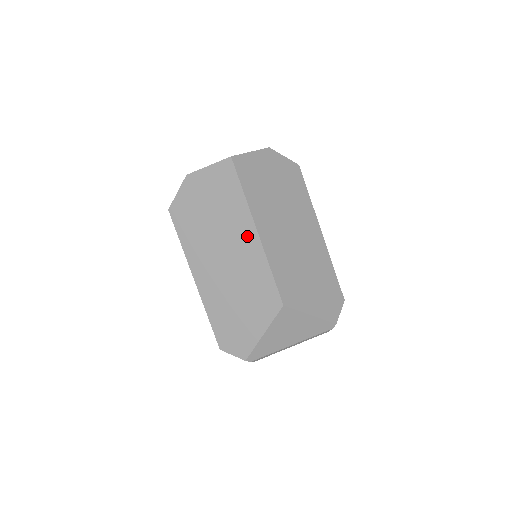
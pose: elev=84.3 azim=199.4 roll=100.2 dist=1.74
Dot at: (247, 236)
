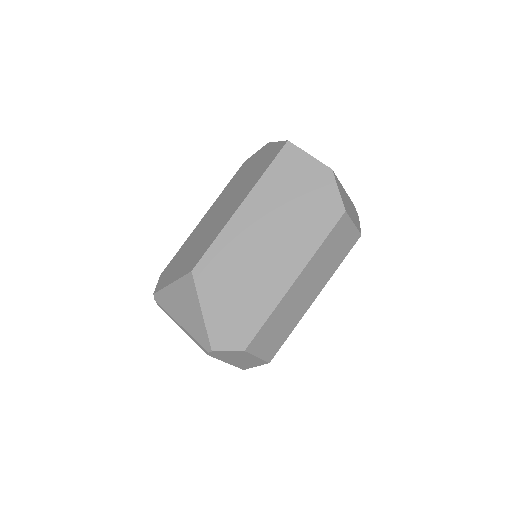
Dot at: (236, 204)
